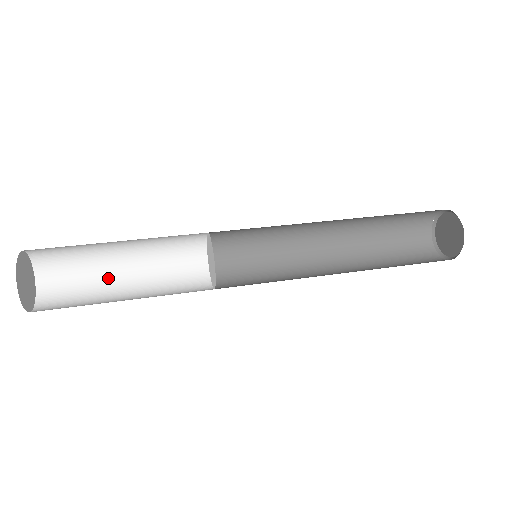
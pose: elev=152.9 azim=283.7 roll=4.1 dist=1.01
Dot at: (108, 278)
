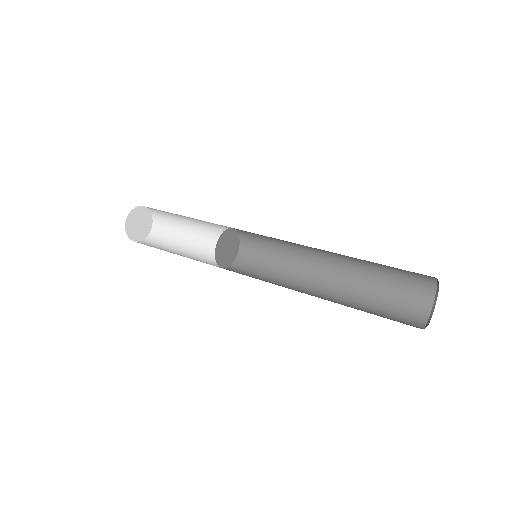
Dot at: (184, 224)
